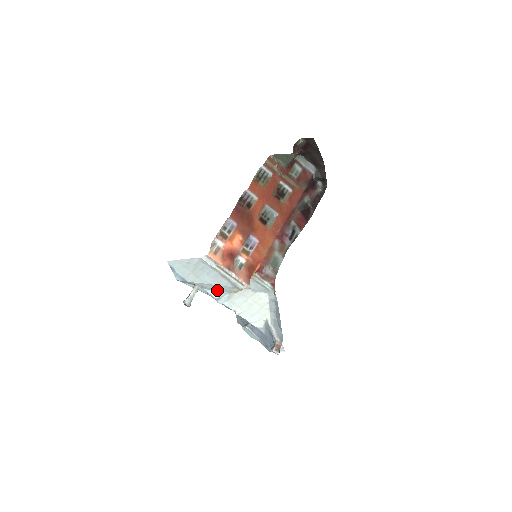
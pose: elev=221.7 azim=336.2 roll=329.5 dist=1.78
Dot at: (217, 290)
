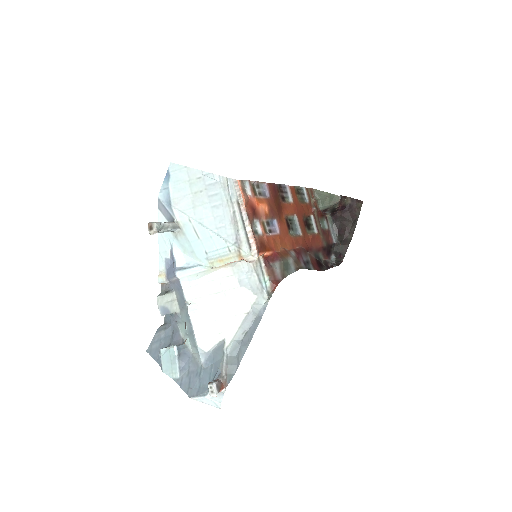
Dot at: (193, 252)
